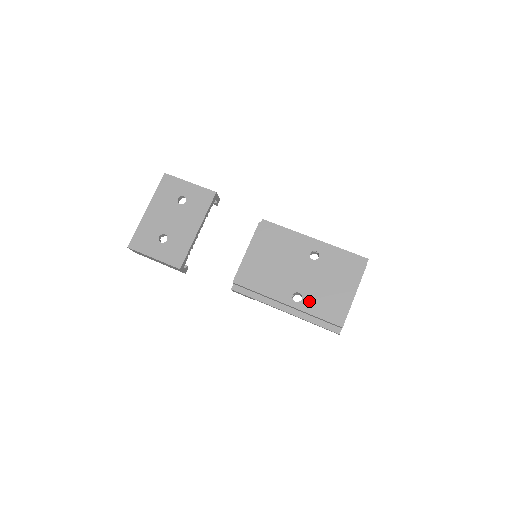
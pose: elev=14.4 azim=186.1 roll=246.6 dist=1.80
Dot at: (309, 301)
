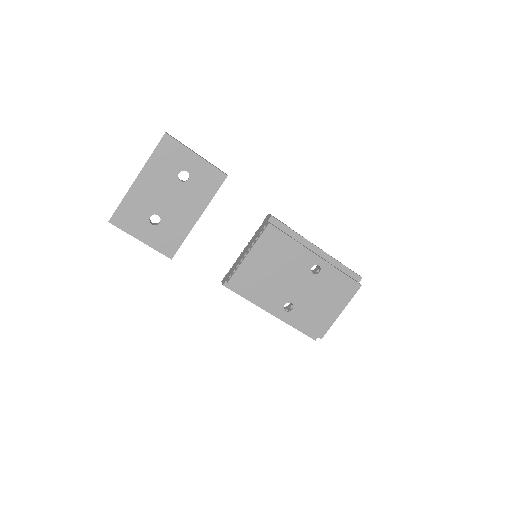
Dot at: (299, 312)
